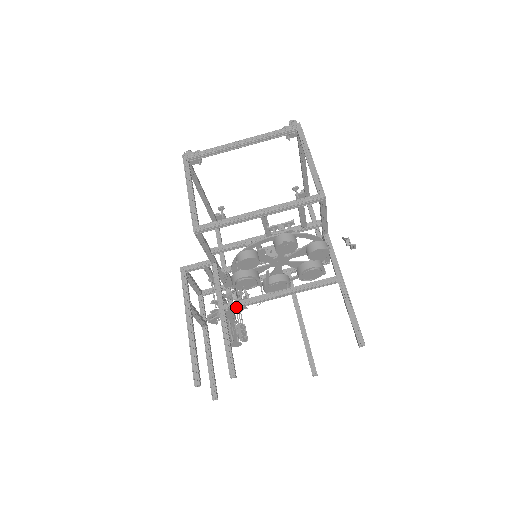
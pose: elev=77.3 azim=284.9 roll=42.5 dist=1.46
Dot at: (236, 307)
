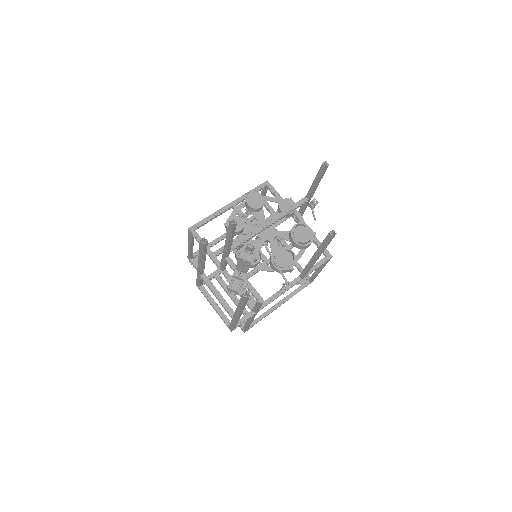
Dot at: (237, 243)
